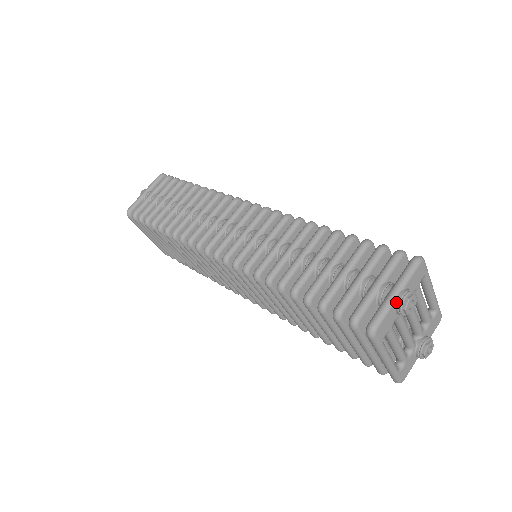
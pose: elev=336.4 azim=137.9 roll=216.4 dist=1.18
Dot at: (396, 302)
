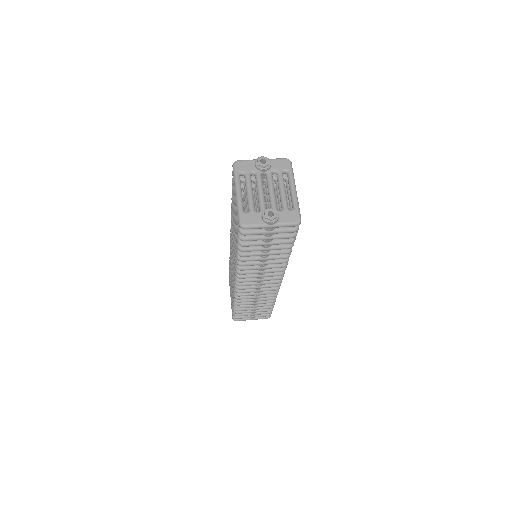
Dot at: occluded
